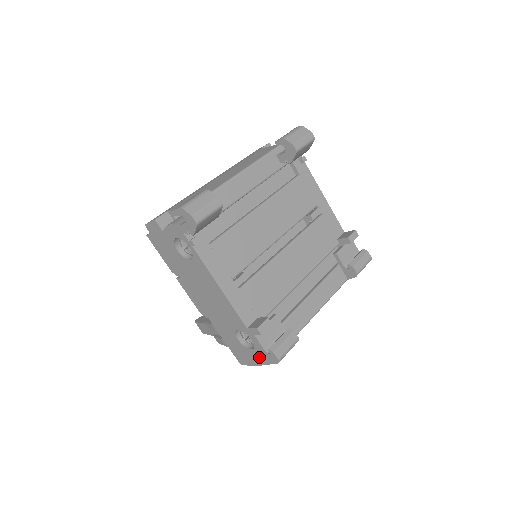
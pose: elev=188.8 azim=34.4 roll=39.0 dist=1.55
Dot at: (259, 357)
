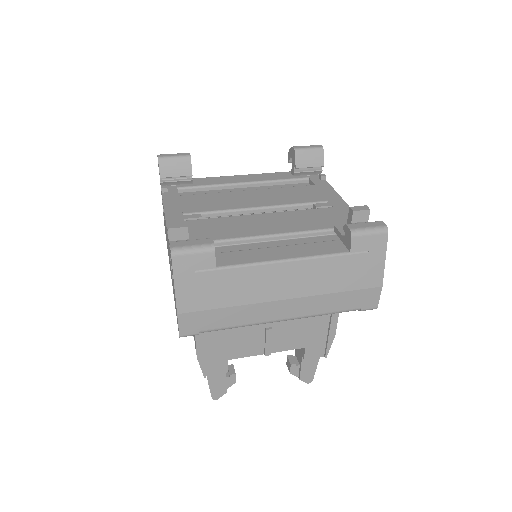
Dot at: (173, 281)
